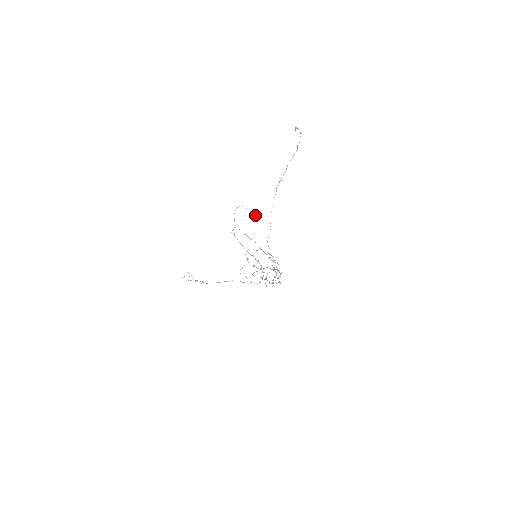
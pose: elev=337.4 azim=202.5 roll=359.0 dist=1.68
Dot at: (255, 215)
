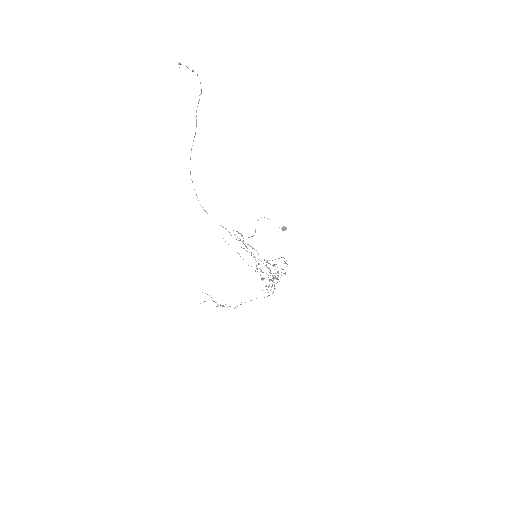
Dot at: occluded
